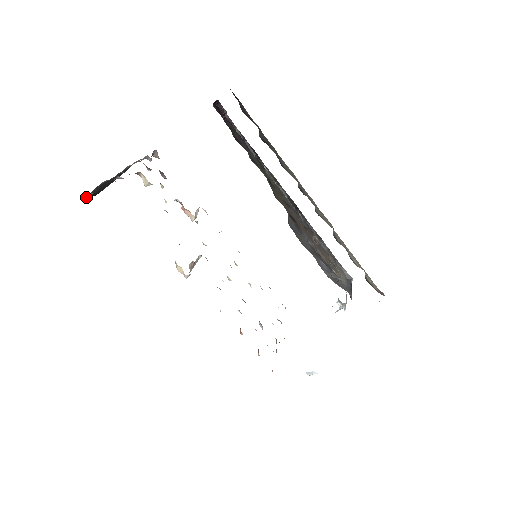
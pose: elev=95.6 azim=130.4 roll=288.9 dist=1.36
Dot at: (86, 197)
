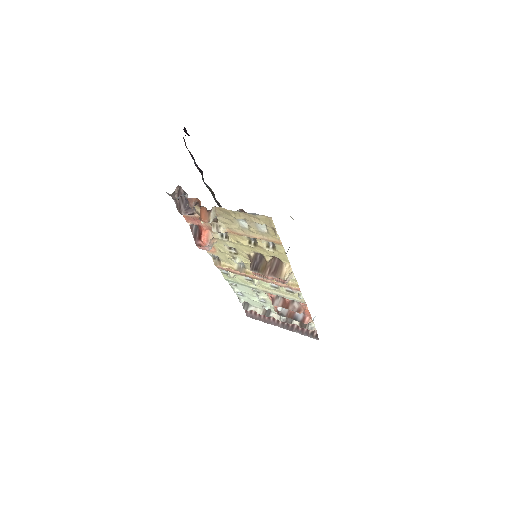
Dot at: occluded
